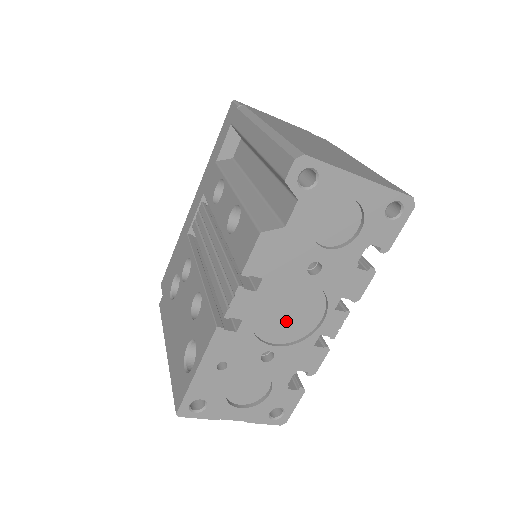
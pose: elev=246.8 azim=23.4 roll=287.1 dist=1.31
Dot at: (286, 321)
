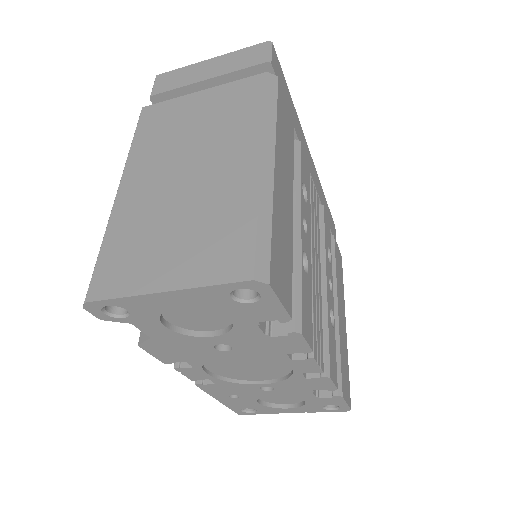
Dot at: (254, 370)
